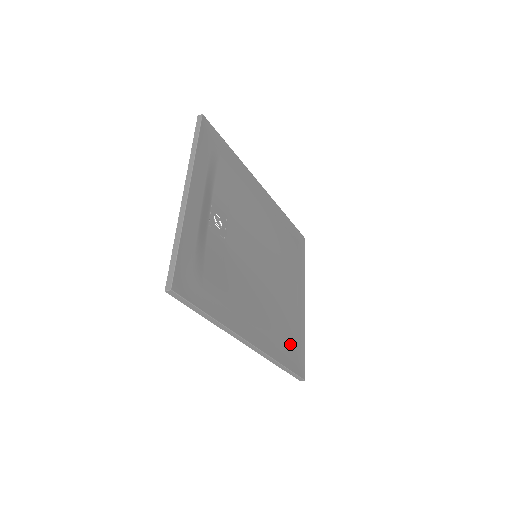
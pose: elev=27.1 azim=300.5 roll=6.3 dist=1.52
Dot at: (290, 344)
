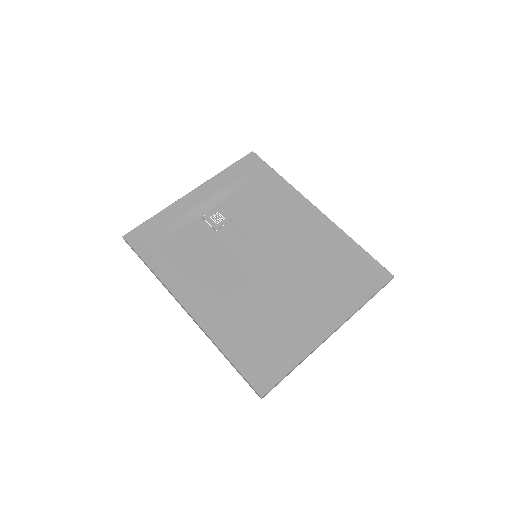
Dot at: (259, 349)
